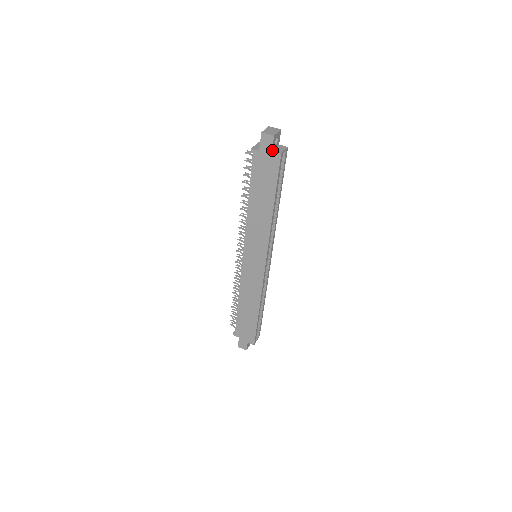
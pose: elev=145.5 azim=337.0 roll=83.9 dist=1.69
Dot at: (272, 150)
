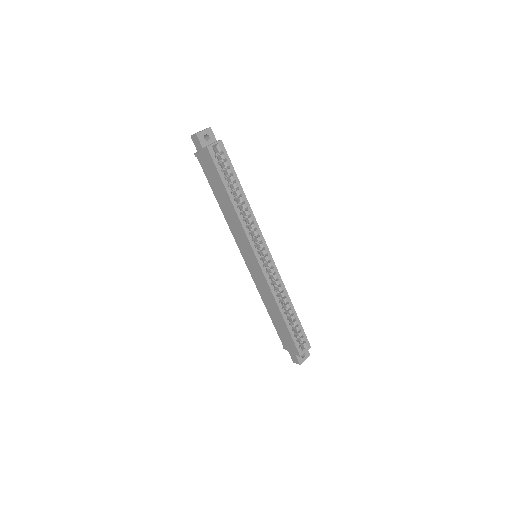
Dot at: (203, 147)
